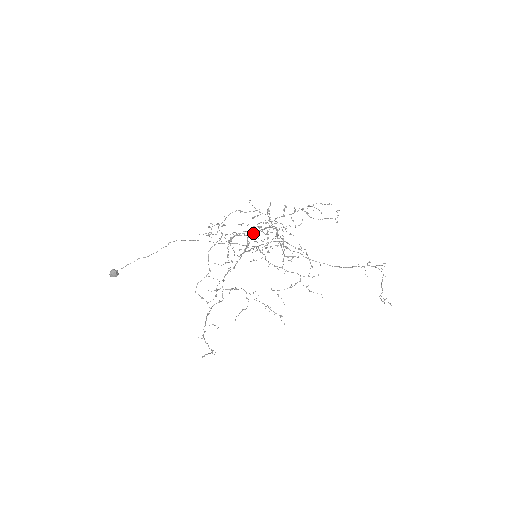
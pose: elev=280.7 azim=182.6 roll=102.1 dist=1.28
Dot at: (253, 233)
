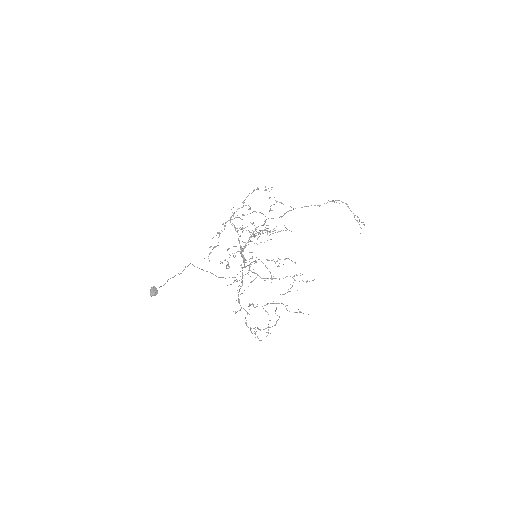
Dot at: (242, 250)
